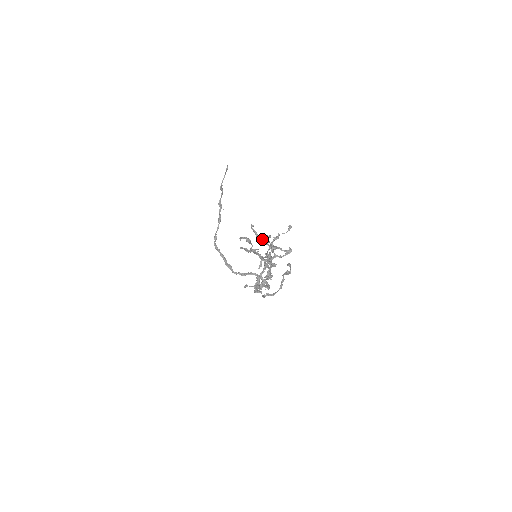
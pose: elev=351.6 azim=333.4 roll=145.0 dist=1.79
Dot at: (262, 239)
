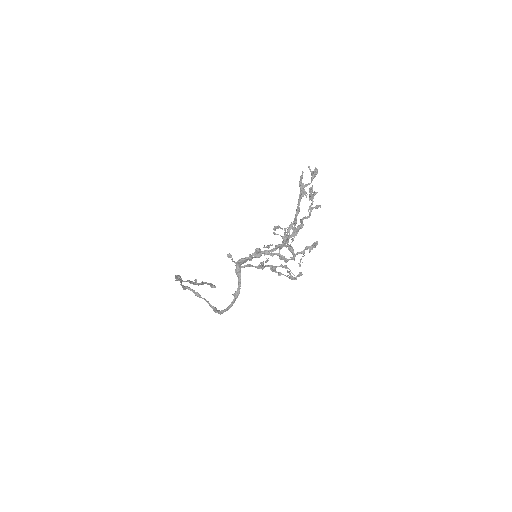
Dot at: occluded
